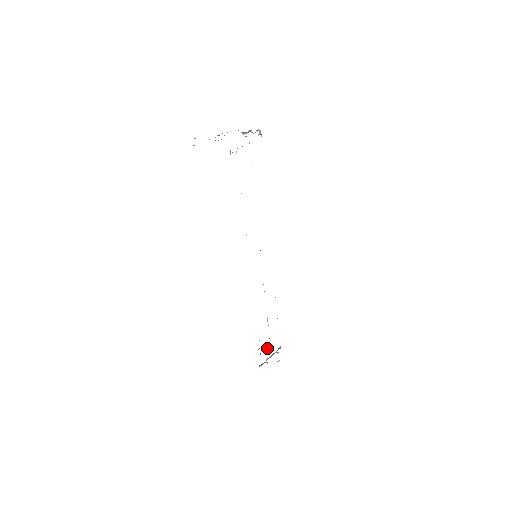
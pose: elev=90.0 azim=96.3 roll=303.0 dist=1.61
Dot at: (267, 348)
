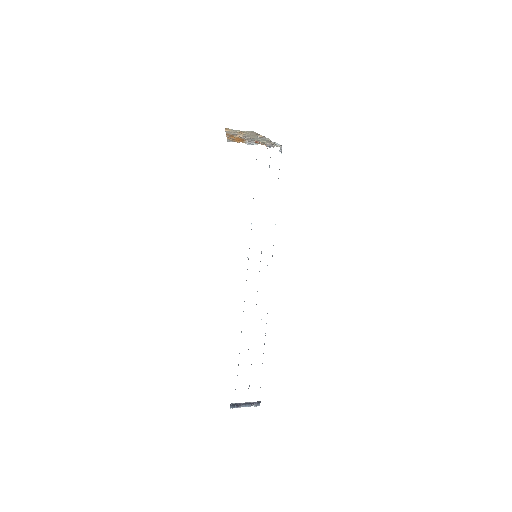
Dot at: occluded
